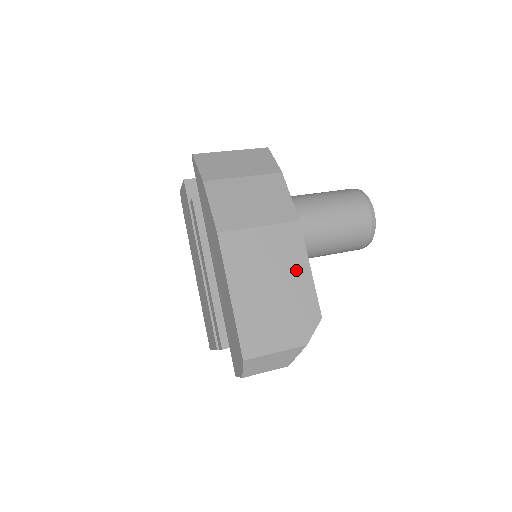
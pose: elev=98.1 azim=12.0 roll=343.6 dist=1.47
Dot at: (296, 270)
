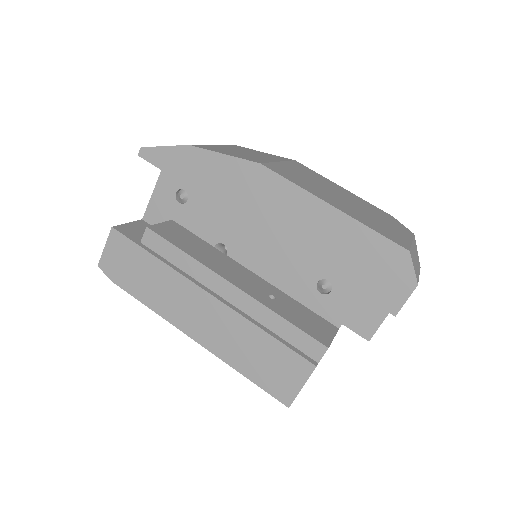
Dot at: (337, 188)
